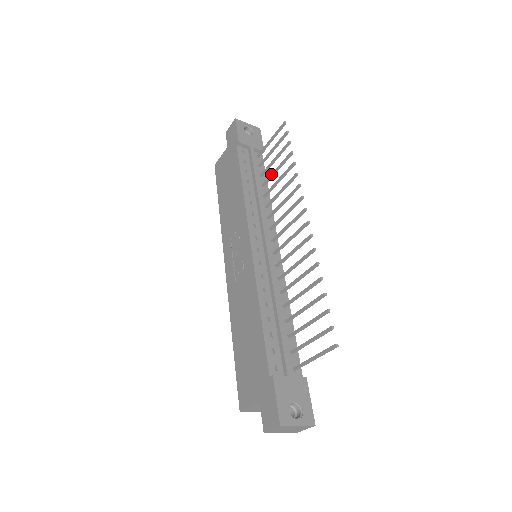
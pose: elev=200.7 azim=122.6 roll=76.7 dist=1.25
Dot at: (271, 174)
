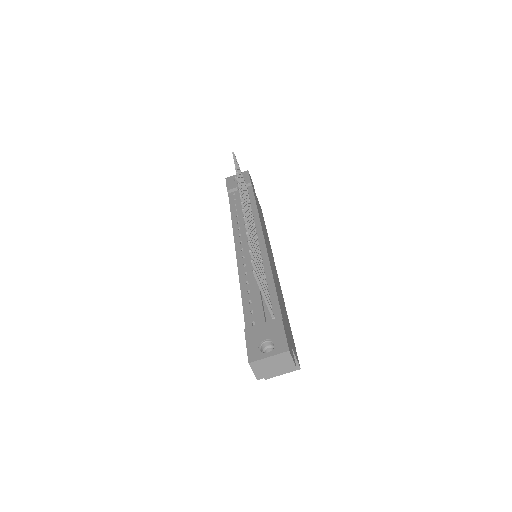
Dot at: occluded
